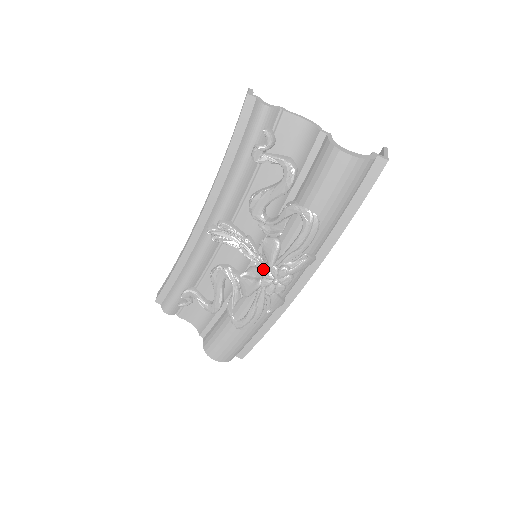
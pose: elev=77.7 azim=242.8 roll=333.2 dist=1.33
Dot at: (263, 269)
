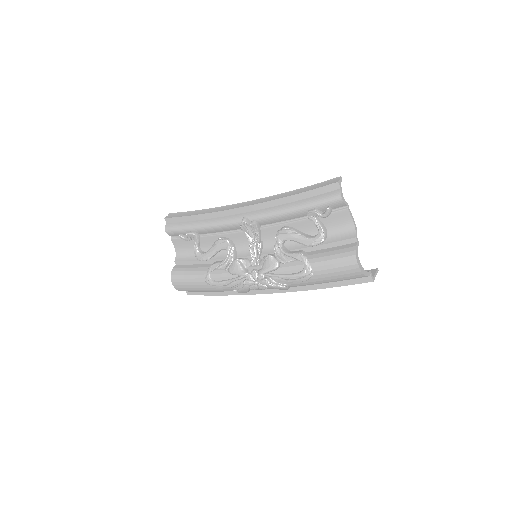
Dot at: (255, 270)
